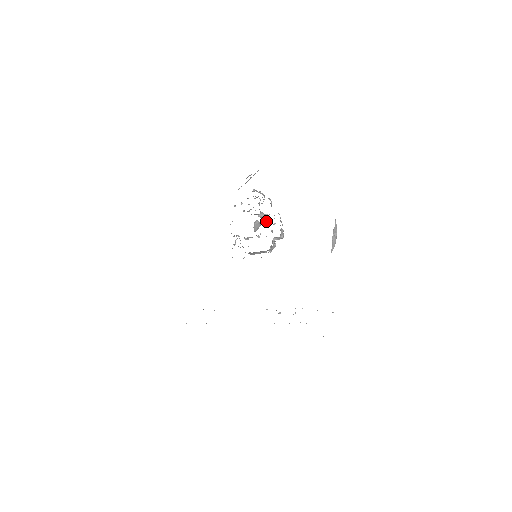
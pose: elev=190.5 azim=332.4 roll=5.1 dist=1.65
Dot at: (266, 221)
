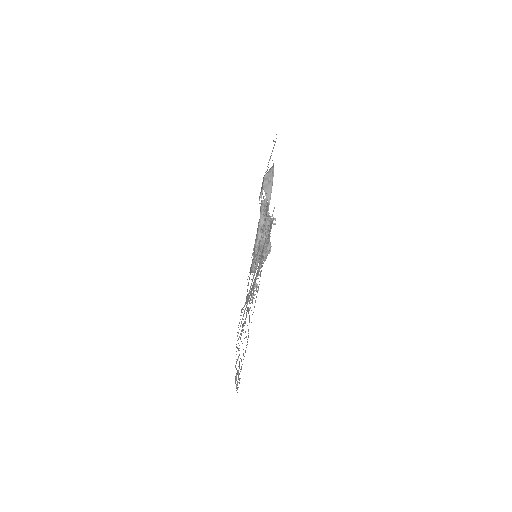
Dot at: occluded
